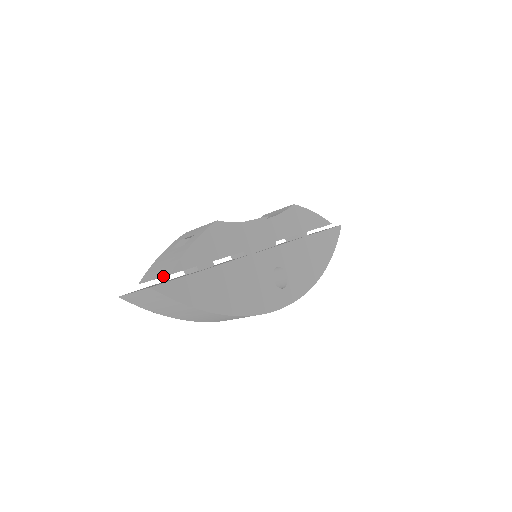
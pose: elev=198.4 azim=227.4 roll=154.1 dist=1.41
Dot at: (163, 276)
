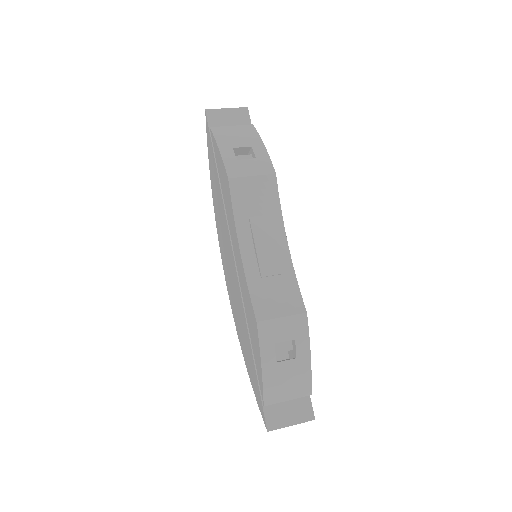
Dot at: (302, 397)
